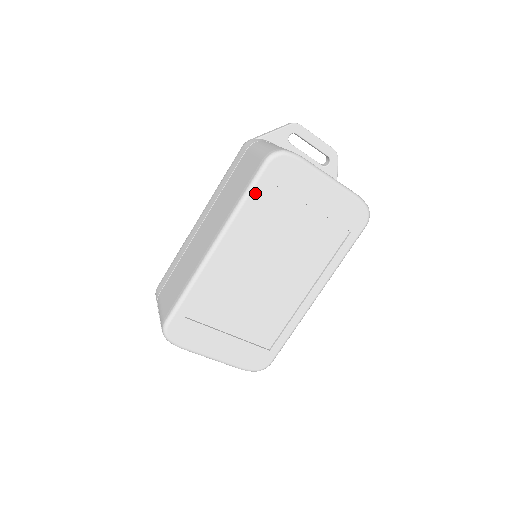
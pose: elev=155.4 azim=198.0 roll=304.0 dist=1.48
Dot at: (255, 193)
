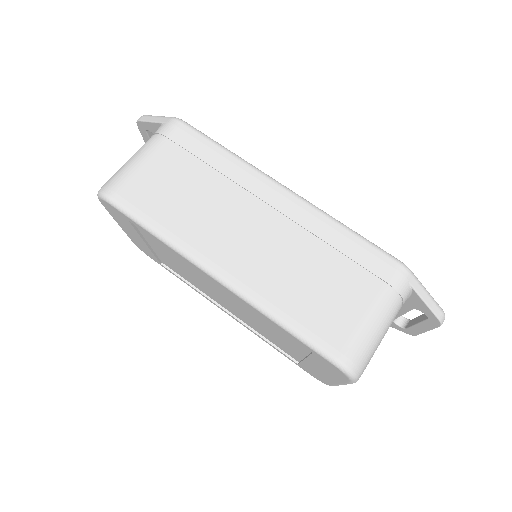
Dot at: (293, 337)
